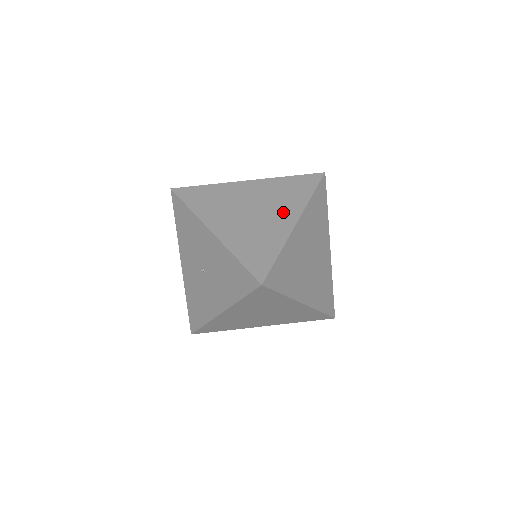
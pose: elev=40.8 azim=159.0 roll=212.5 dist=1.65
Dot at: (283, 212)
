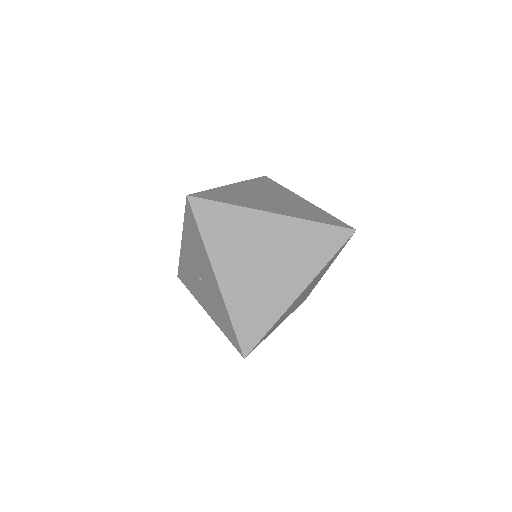
Dot at: occluded
